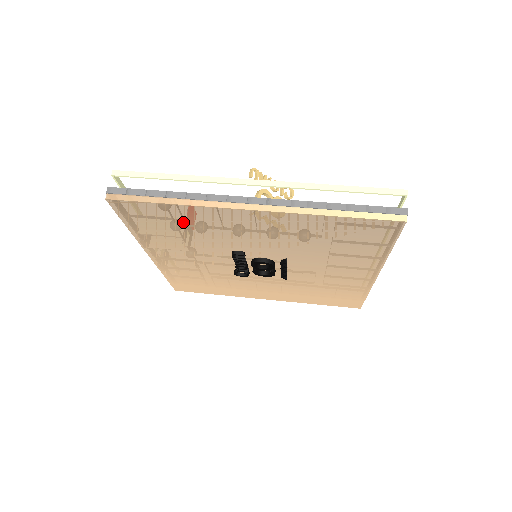
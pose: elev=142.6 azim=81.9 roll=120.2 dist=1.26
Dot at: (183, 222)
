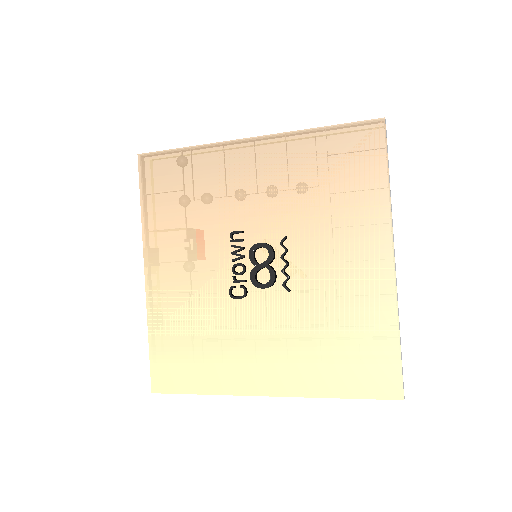
Dot at: (192, 179)
